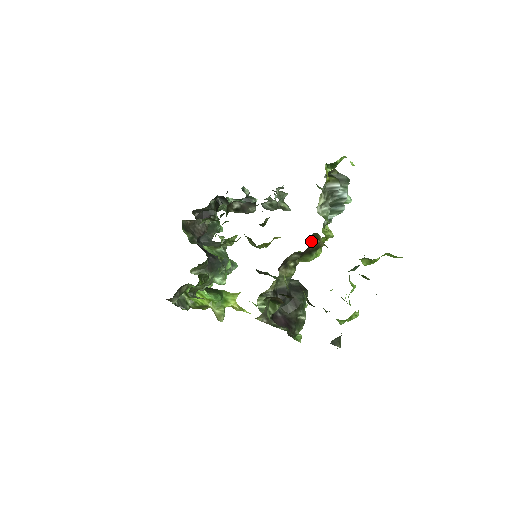
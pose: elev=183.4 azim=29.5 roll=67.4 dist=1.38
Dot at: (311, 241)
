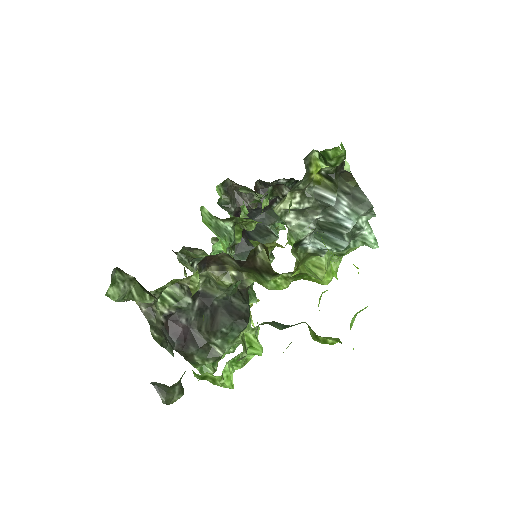
Dot at: (258, 254)
